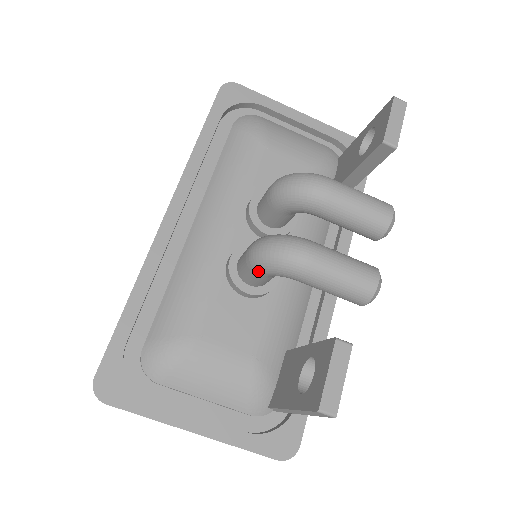
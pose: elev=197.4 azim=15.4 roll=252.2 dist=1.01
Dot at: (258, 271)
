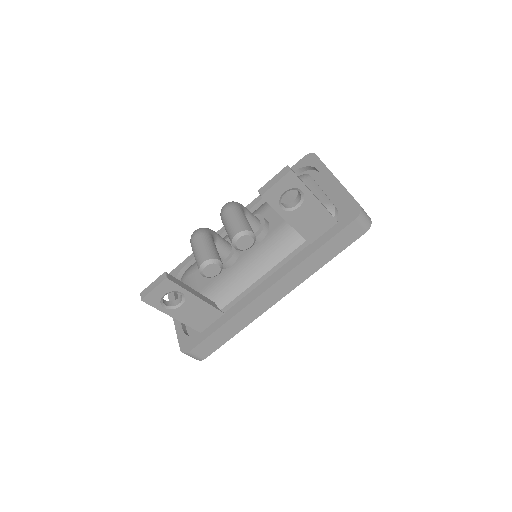
Dot at: occluded
